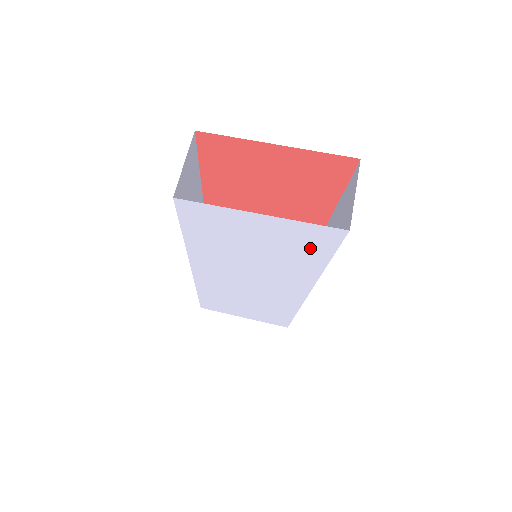
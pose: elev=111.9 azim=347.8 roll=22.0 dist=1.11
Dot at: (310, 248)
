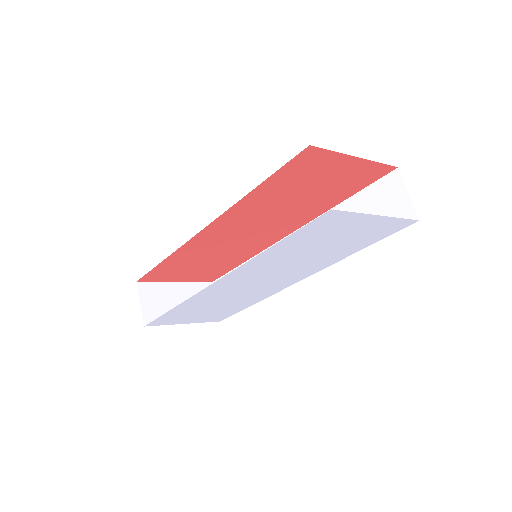
Dot at: (370, 238)
